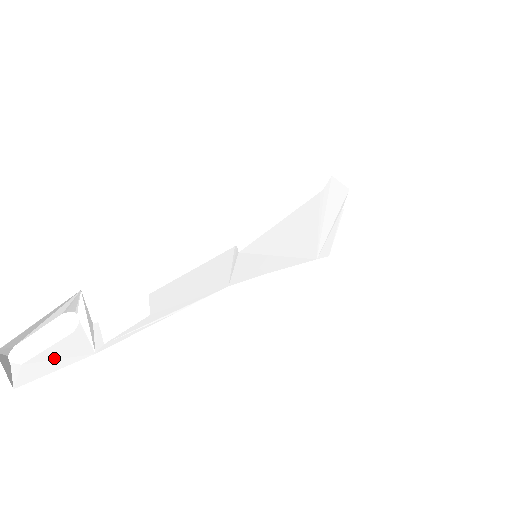
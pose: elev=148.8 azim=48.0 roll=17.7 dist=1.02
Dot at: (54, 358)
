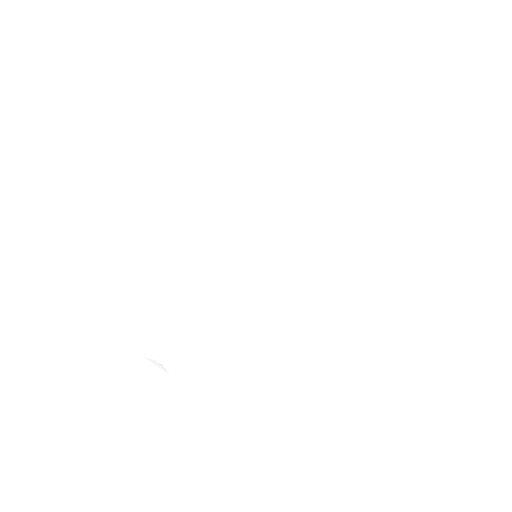
Dot at: (177, 355)
